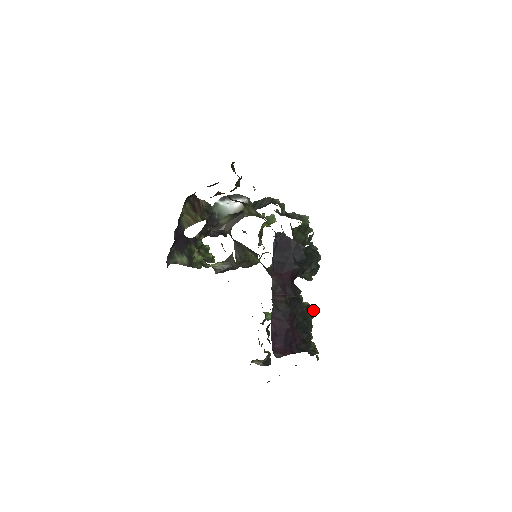
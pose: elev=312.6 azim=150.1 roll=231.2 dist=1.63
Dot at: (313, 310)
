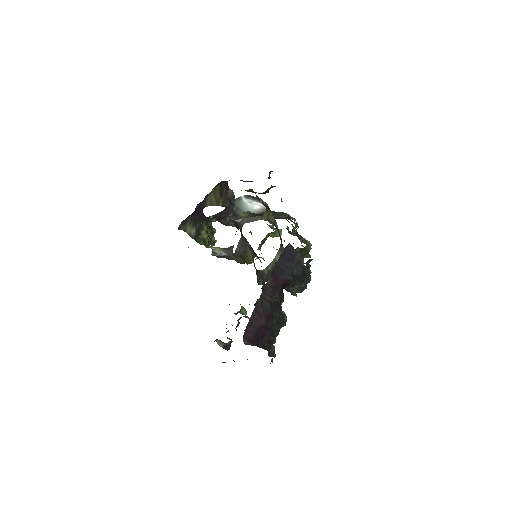
Dot at: (286, 320)
